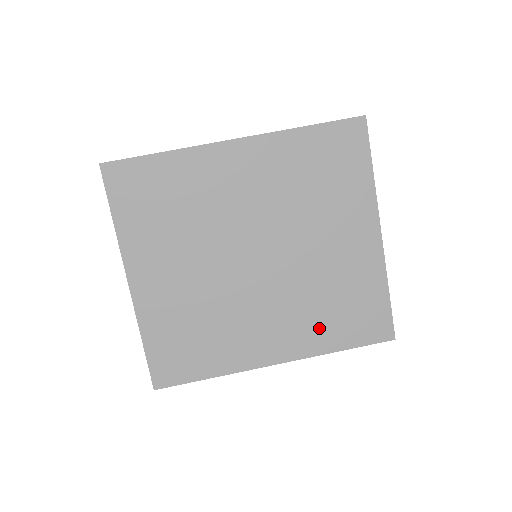
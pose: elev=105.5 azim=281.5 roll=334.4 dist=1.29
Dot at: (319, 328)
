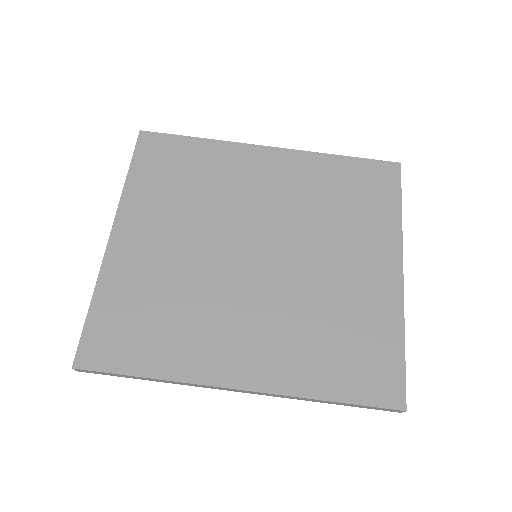
Dot at: (307, 359)
